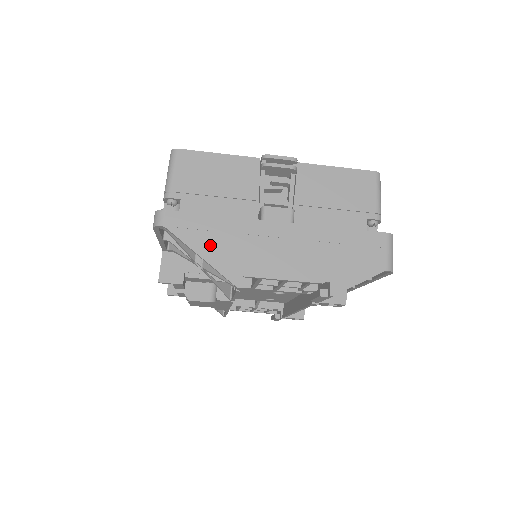
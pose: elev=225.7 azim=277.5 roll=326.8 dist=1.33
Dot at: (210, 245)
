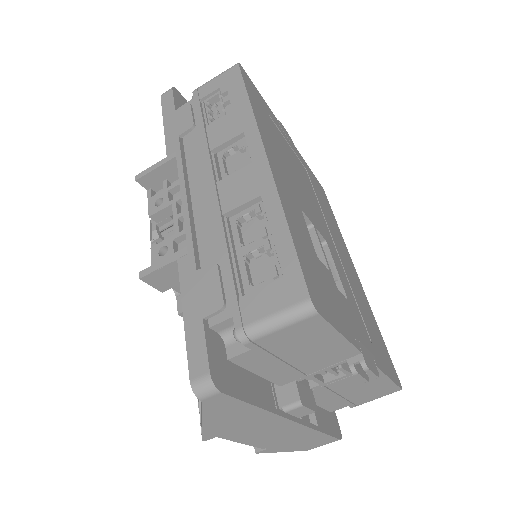
Dot at: (222, 419)
